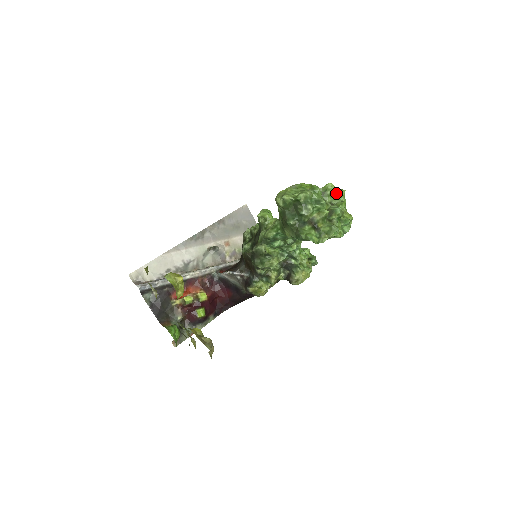
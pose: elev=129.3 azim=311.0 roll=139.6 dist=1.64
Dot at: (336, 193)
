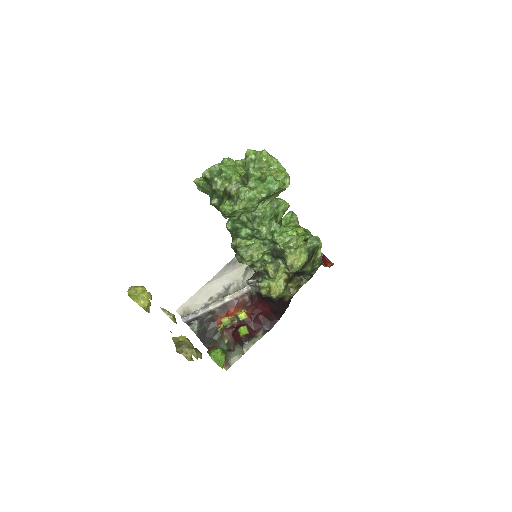
Dot at: (257, 156)
